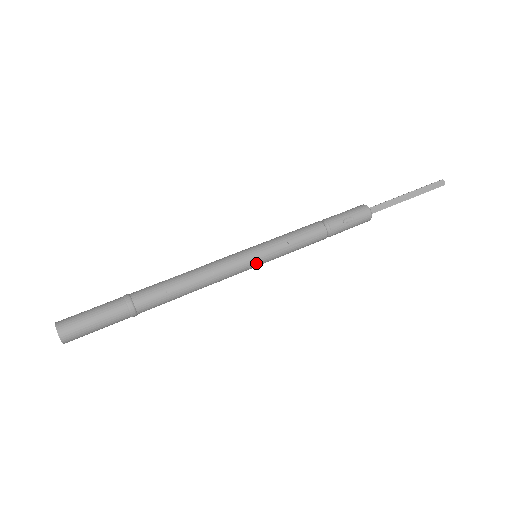
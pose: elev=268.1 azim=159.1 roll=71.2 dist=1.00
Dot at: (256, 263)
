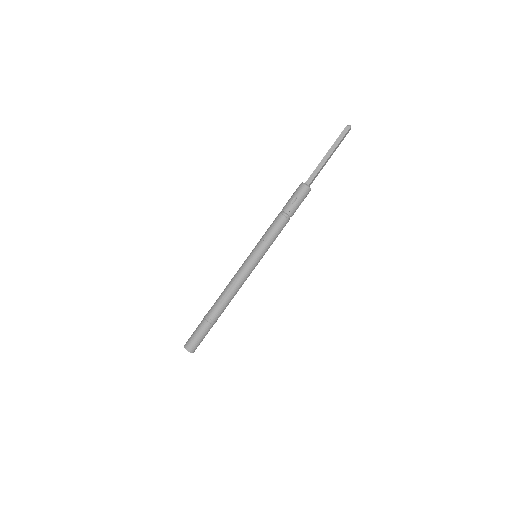
Dot at: (256, 260)
